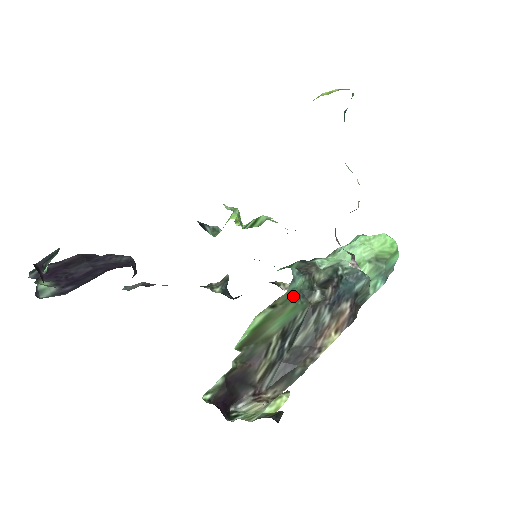
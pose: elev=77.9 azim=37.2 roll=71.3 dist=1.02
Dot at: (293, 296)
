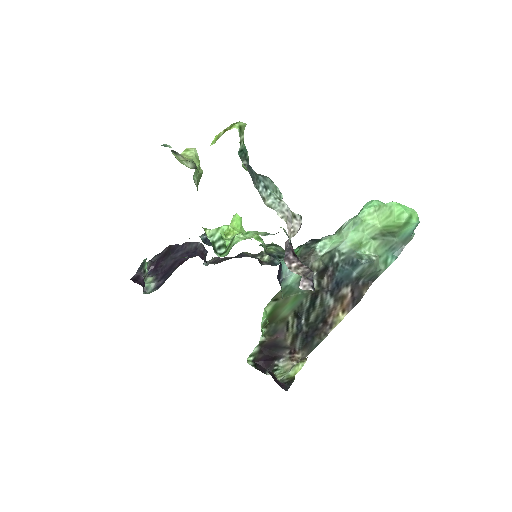
Dot at: (290, 290)
